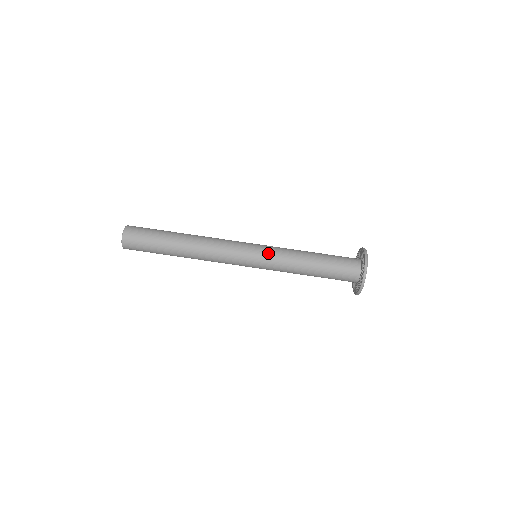
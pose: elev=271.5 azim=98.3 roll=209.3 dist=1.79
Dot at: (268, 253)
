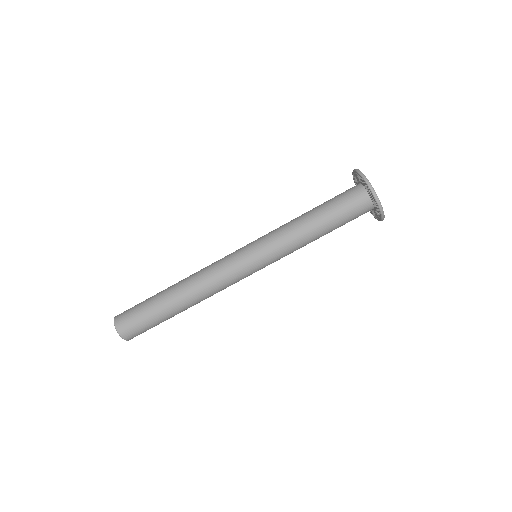
Dot at: (270, 255)
